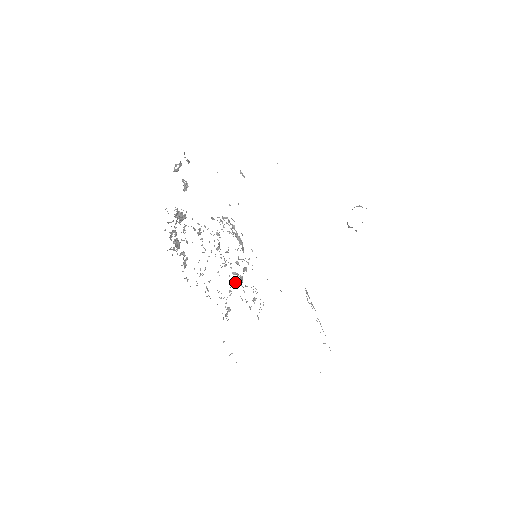
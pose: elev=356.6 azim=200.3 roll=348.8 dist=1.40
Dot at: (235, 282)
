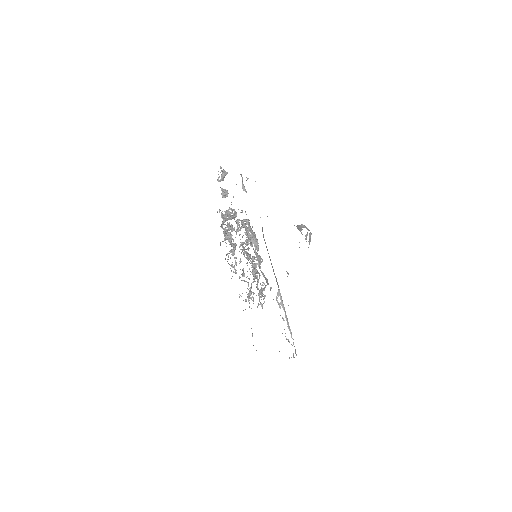
Dot at: occluded
